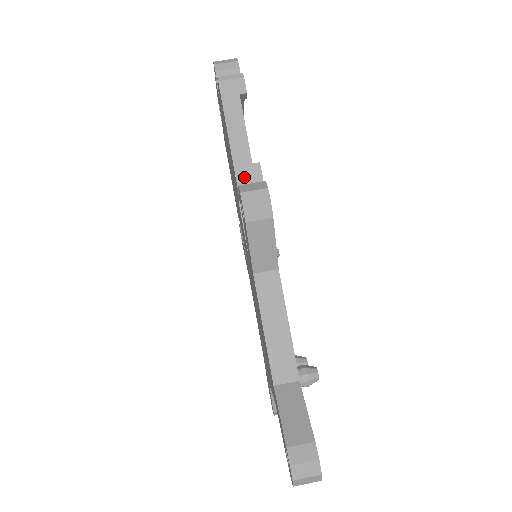
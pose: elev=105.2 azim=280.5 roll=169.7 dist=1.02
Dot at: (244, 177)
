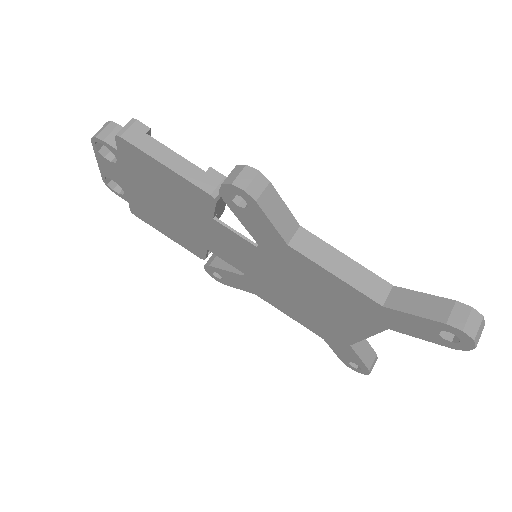
Dot at: (210, 186)
